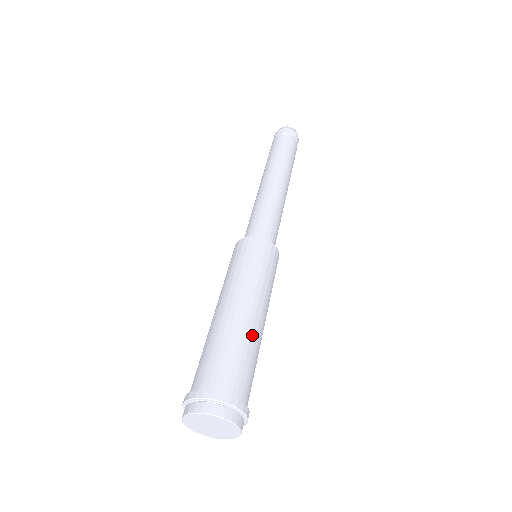
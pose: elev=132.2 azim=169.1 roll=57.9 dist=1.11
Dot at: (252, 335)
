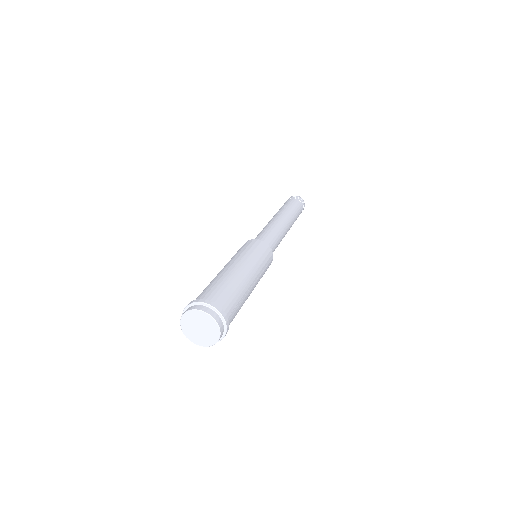
Dot at: (237, 281)
